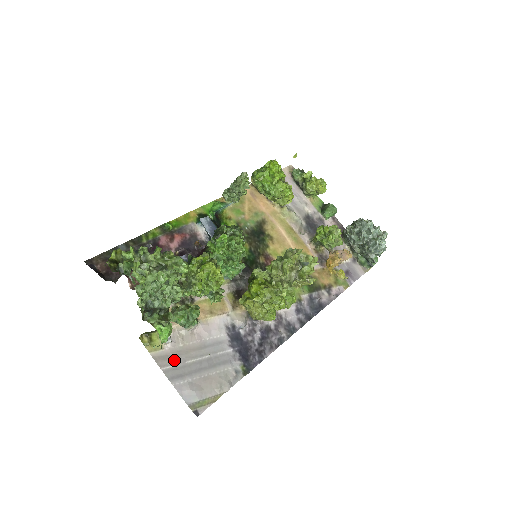
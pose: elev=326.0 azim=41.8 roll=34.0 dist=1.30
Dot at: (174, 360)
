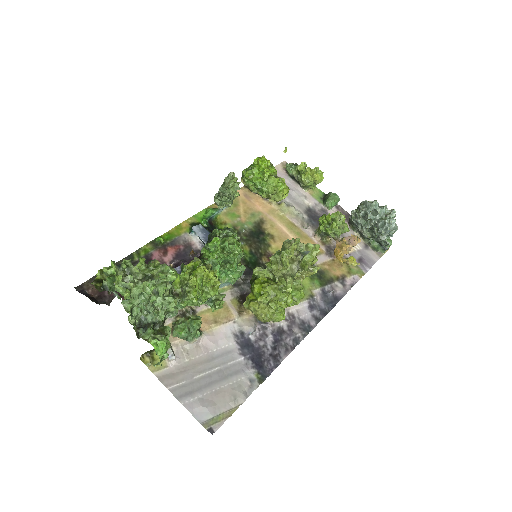
Dot at: (180, 377)
